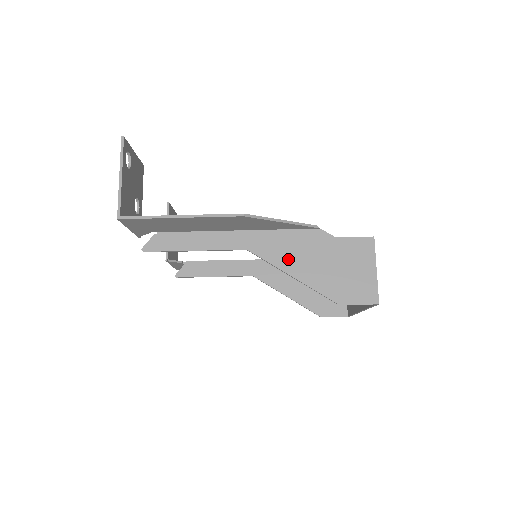
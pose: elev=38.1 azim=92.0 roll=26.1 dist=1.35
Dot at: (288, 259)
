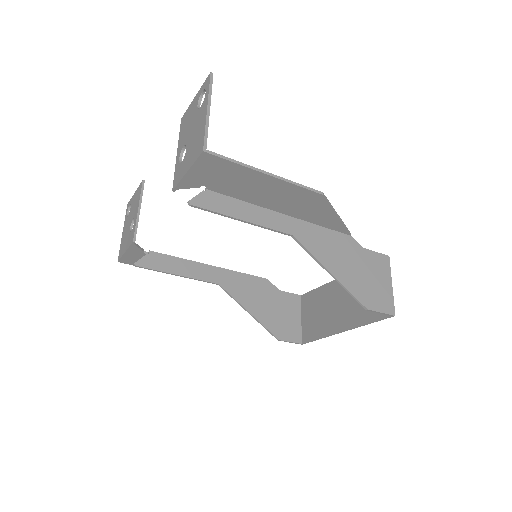
Dot at: (327, 255)
